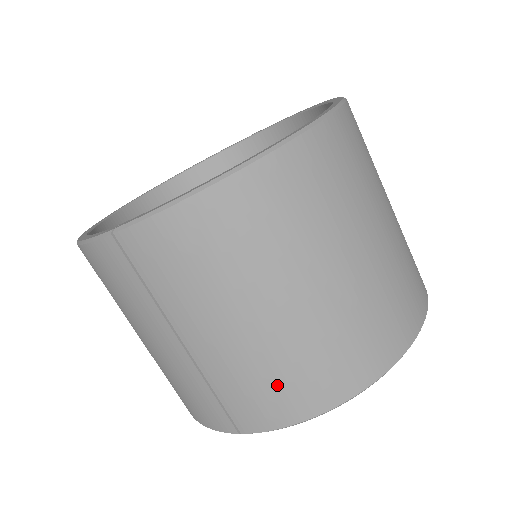
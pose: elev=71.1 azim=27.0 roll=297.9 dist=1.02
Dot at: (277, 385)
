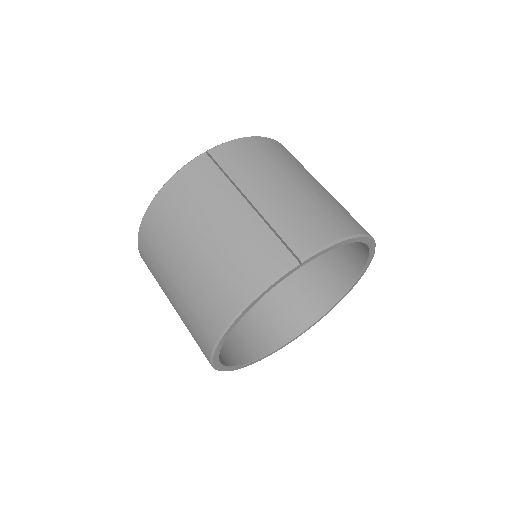
Dot at: (316, 217)
